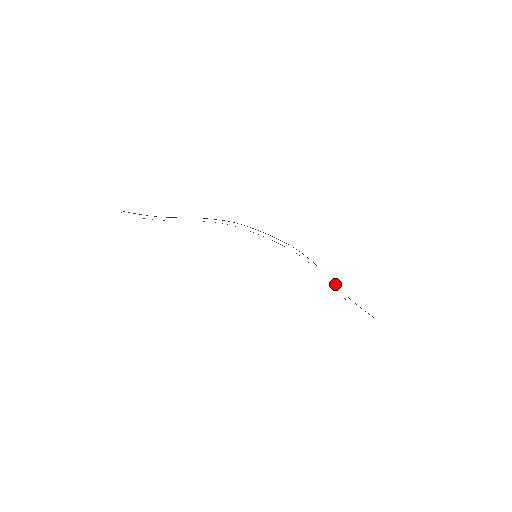
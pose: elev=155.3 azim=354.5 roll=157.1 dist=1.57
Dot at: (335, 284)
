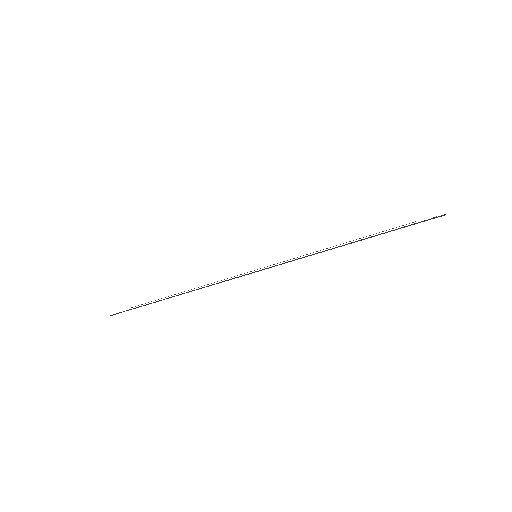
Dot at: occluded
